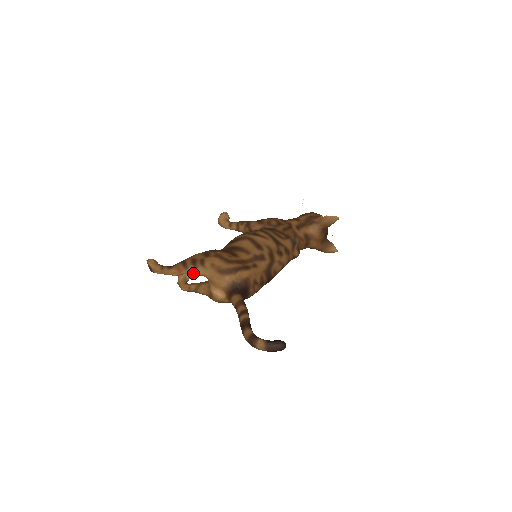
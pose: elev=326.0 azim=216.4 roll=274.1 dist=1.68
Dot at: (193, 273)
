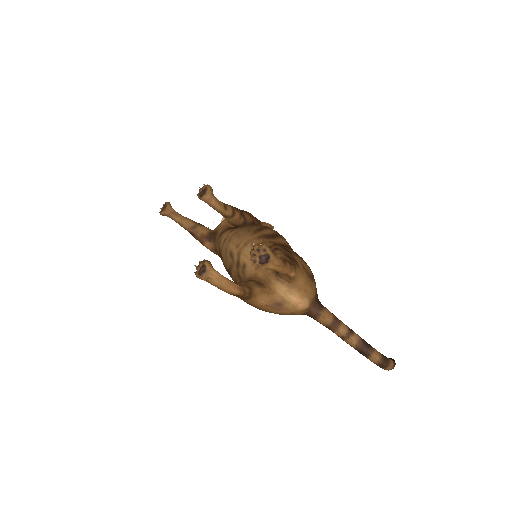
Dot at: occluded
